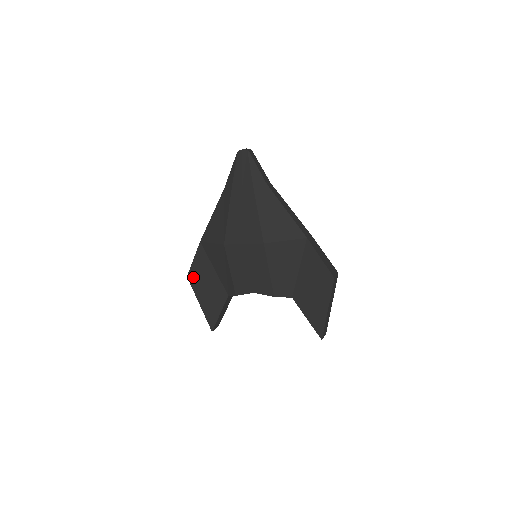
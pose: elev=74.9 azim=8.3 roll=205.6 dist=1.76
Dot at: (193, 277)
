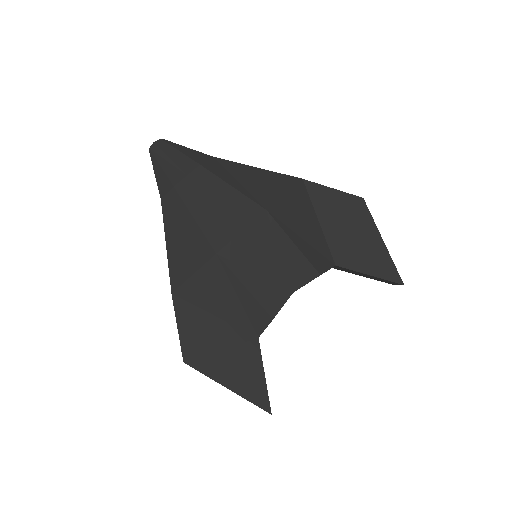
Dot at: (193, 355)
